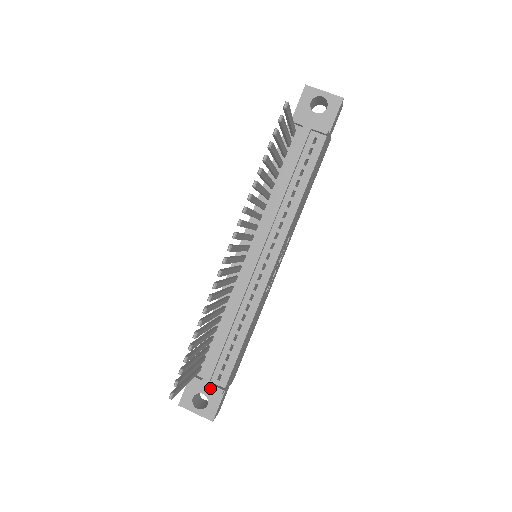
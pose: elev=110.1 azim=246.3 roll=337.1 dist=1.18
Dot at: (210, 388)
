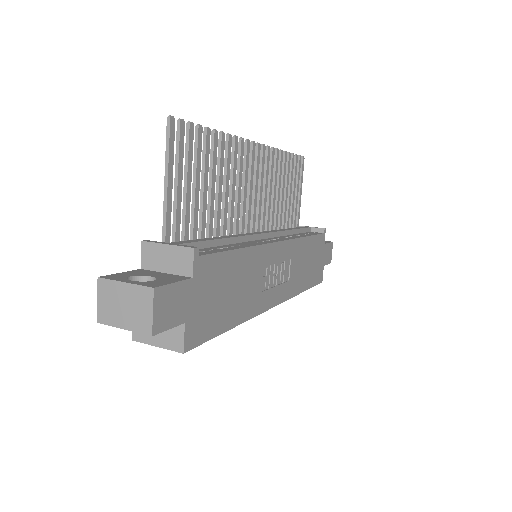
Dot at: (177, 245)
